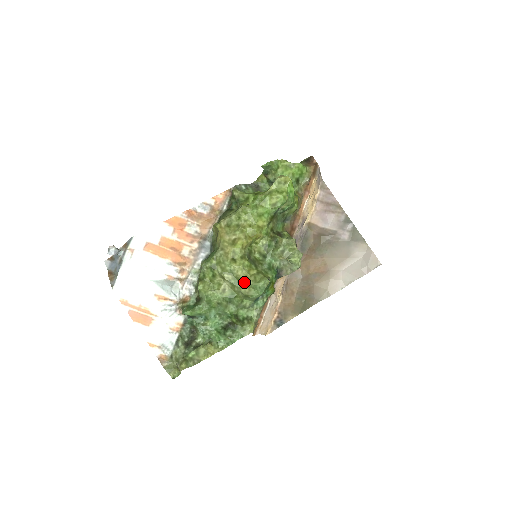
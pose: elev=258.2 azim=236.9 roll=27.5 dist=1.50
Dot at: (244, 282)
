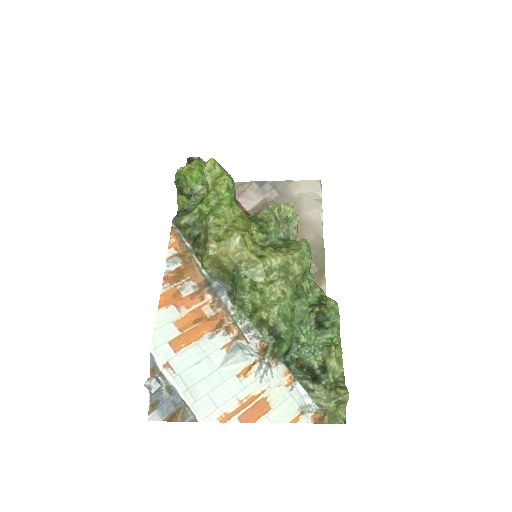
Dot at: (291, 262)
